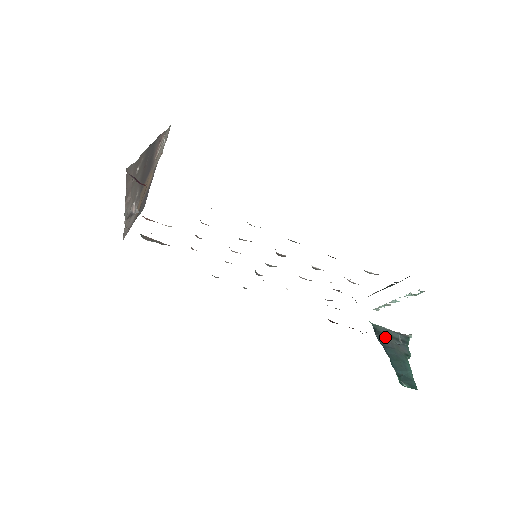
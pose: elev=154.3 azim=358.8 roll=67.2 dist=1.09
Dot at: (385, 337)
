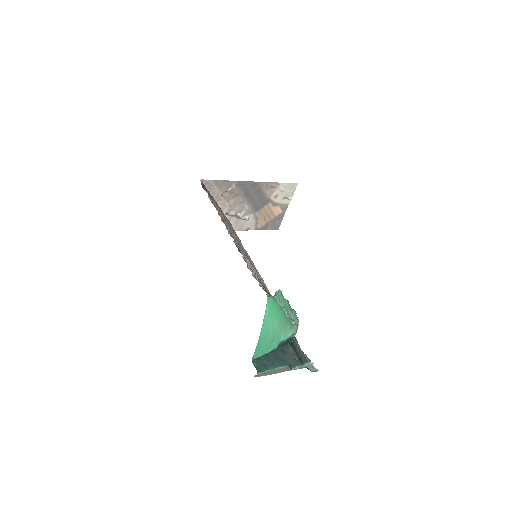
Dot at: (293, 349)
